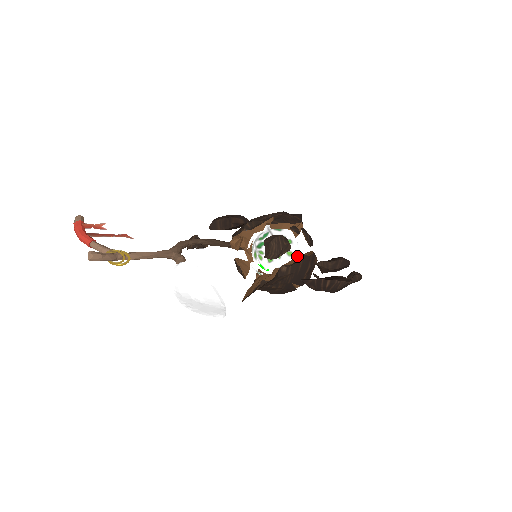
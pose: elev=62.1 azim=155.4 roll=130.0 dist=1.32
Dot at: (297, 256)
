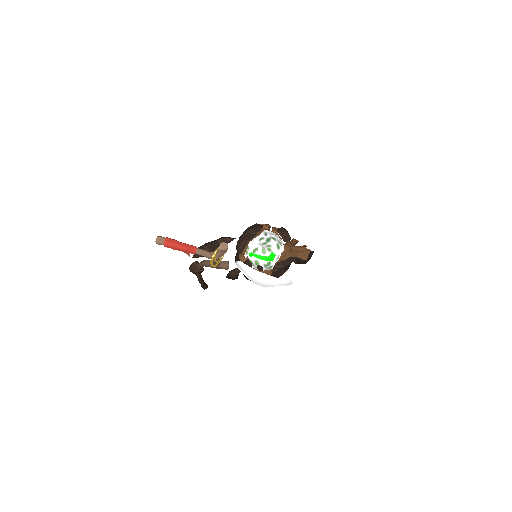
Dot at: occluded
